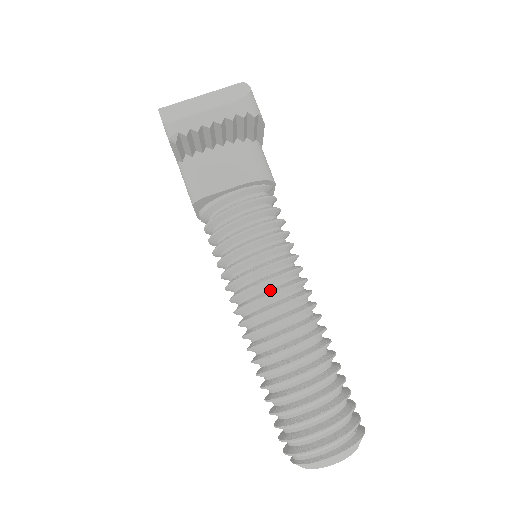
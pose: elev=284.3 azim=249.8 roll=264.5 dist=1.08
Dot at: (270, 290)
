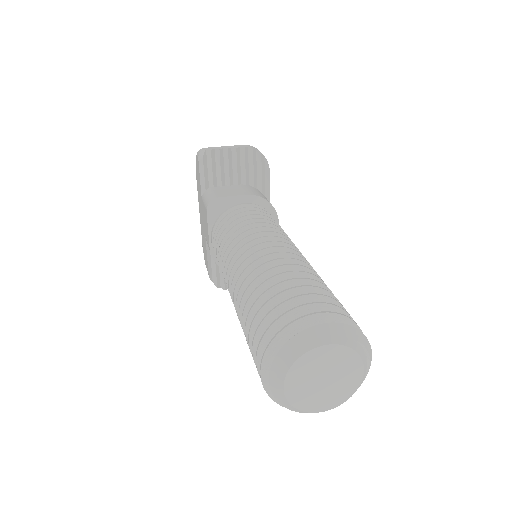
Dot at: (262, 240)
